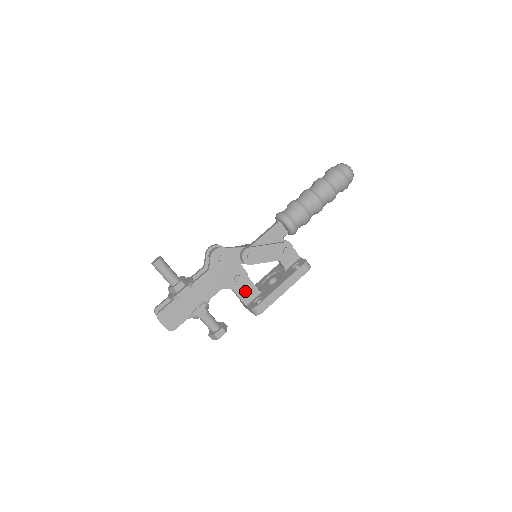
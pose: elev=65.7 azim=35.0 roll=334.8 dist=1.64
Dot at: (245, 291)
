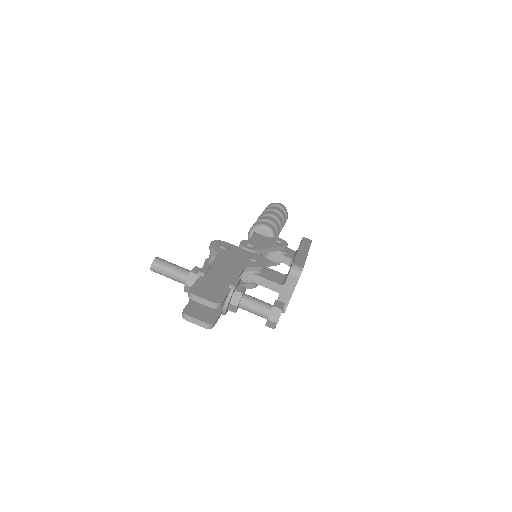
Dot at: (271, 276)
